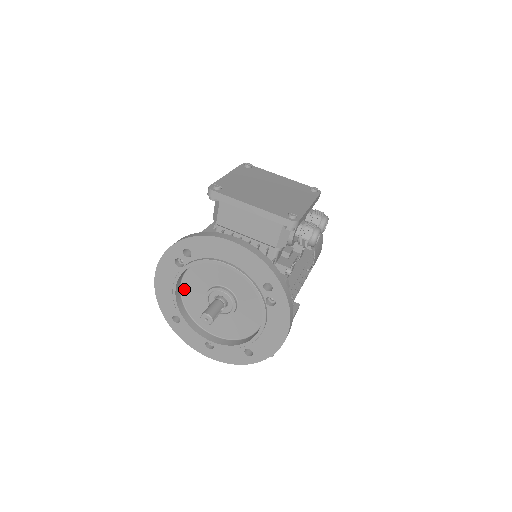
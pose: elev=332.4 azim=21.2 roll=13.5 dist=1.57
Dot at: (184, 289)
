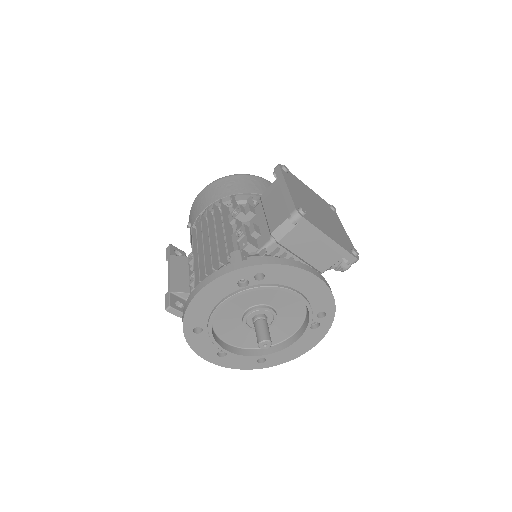
Dot at: occluded
